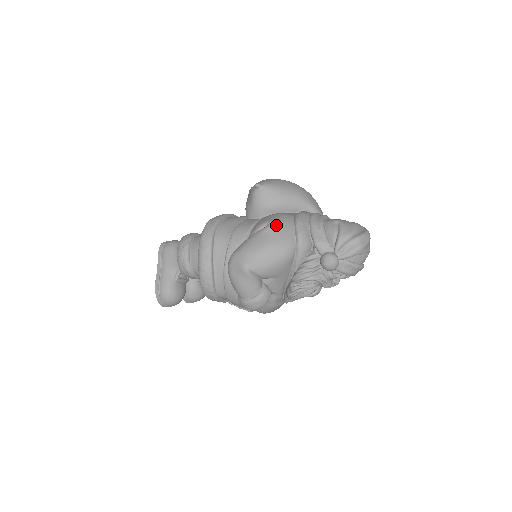
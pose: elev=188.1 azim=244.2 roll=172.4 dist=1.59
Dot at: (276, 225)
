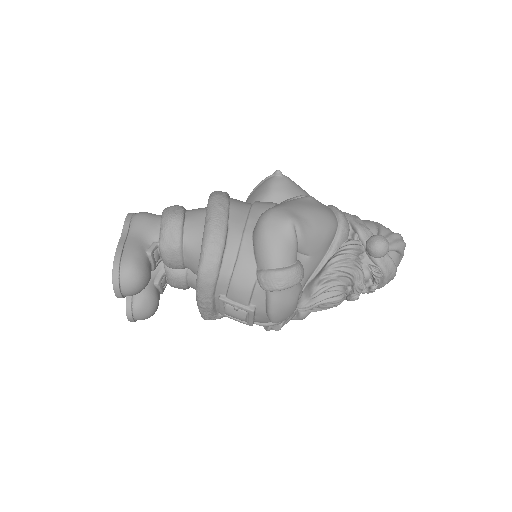
Dot at: occluded
